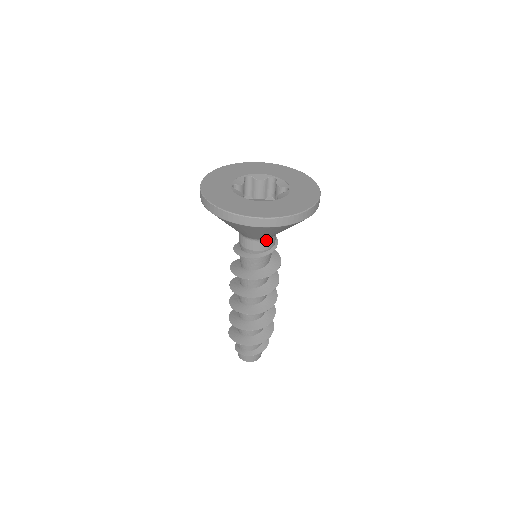
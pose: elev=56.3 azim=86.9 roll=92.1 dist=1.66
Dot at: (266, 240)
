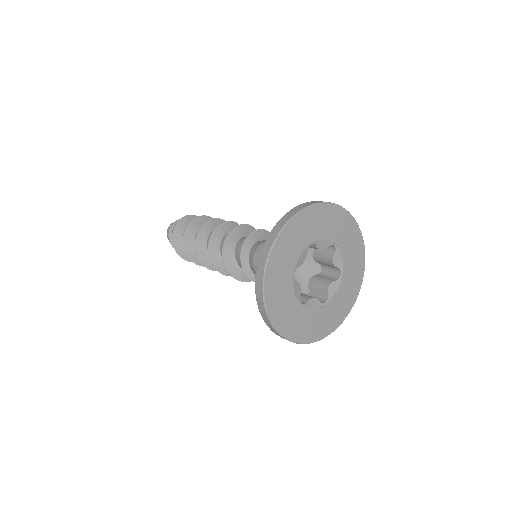
Dot at: occluded
